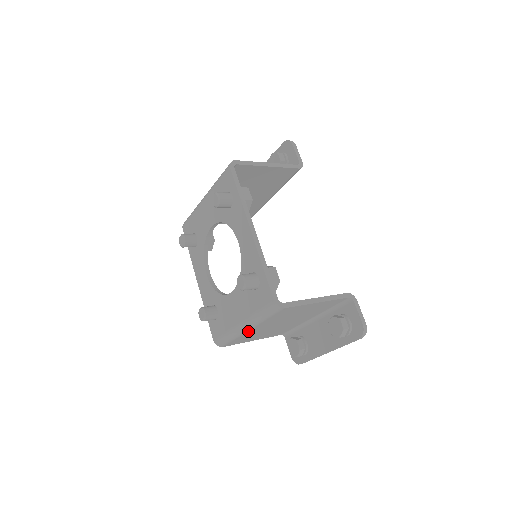
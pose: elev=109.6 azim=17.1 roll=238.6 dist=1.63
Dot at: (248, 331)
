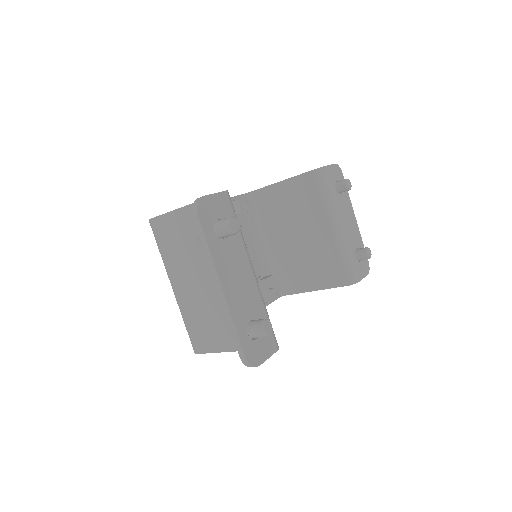
Dot at: (178, 294)
